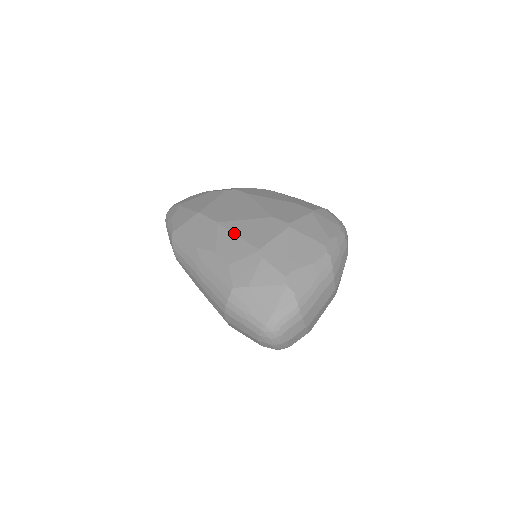
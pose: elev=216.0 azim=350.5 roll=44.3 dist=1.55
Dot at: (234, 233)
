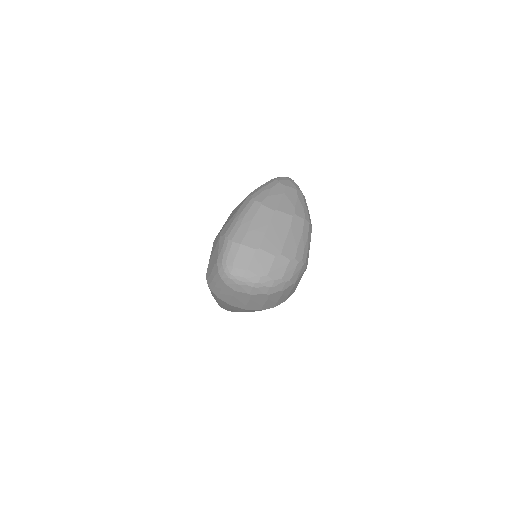
Dot at: occluded
